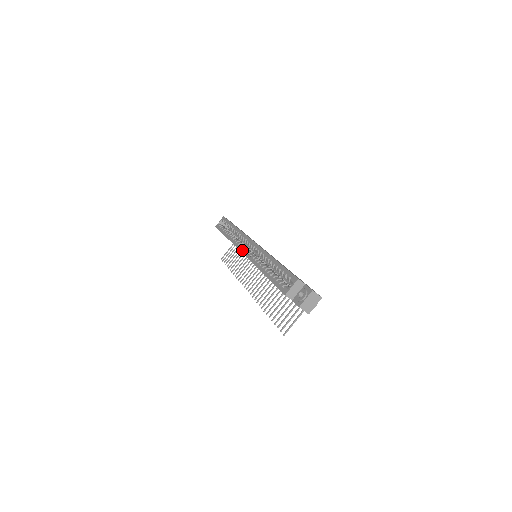
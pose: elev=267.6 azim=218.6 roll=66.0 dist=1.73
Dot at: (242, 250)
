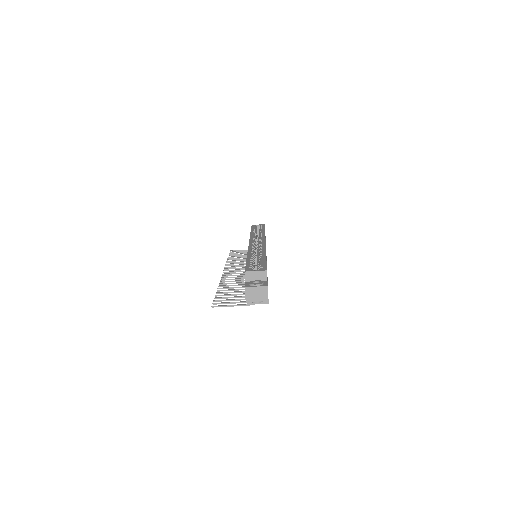
Dot at: (251, 241)
